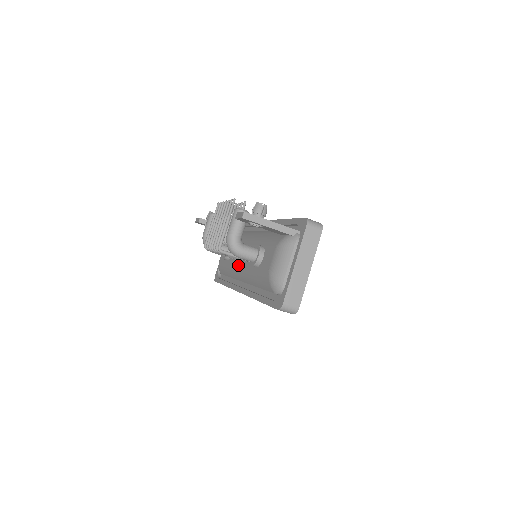
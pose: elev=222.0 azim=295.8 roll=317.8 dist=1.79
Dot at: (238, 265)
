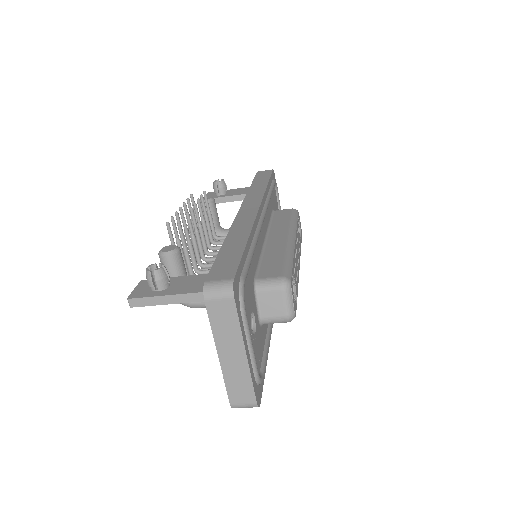
Dot at: occluded
